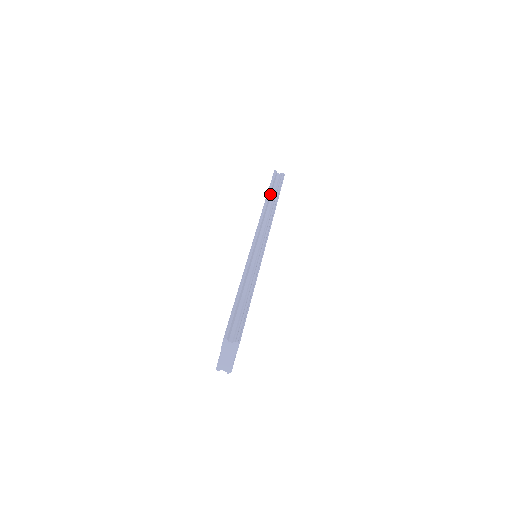
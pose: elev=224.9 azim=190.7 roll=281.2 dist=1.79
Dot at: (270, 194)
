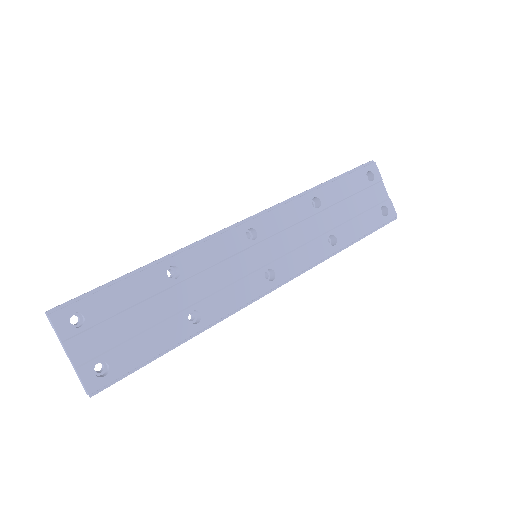
Dot at: occluded
